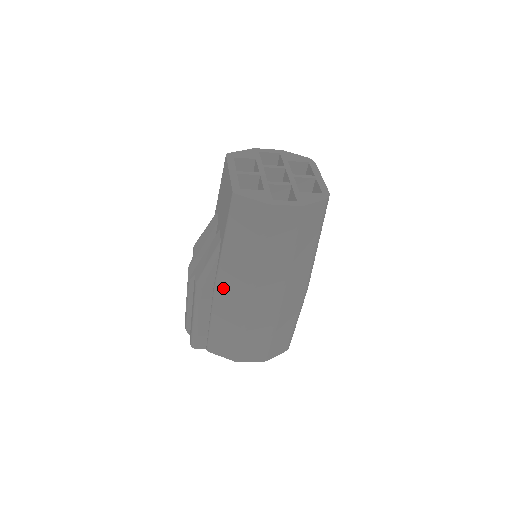
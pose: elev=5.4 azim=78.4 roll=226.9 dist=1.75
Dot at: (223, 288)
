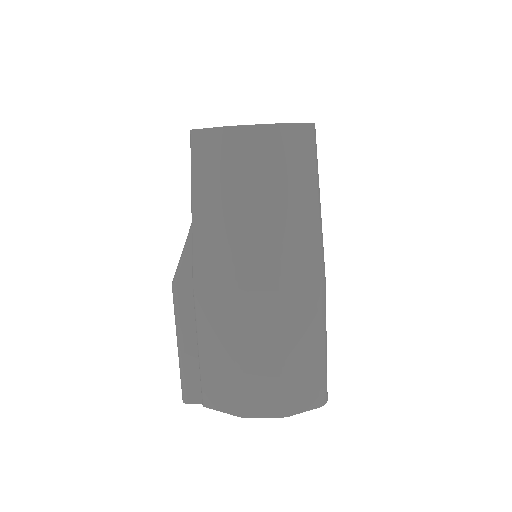
Dot at: (201, 278)
